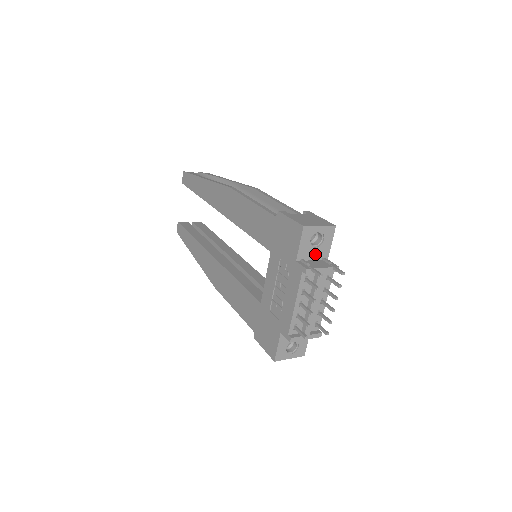
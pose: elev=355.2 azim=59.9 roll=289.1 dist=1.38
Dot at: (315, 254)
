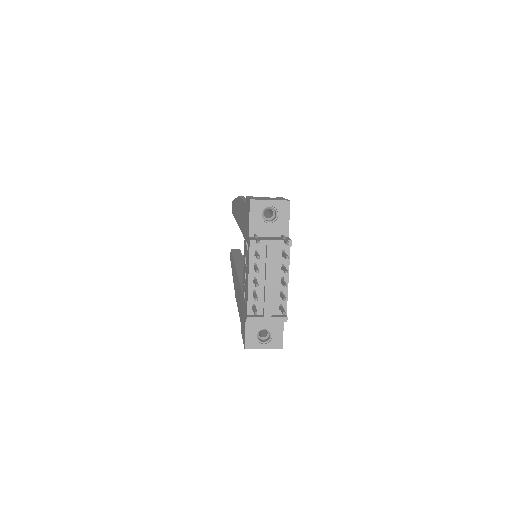
Dot at: (271, 230)
